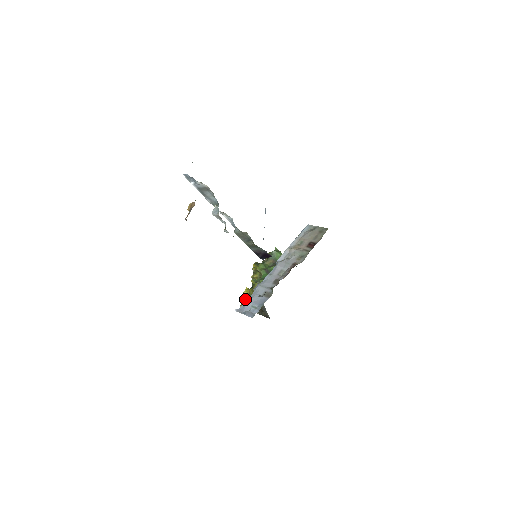
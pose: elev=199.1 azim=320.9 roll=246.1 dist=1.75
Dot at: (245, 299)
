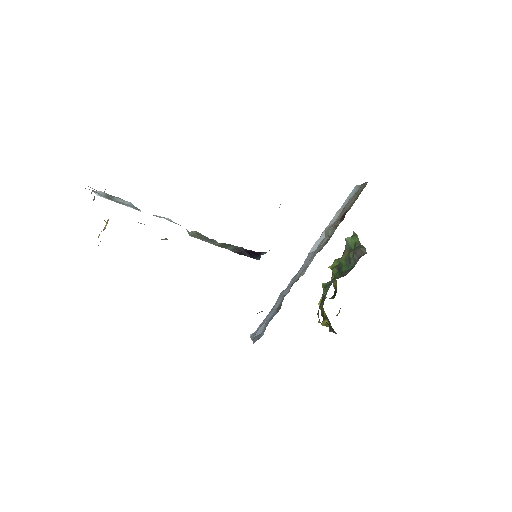
Dot at: occluded
